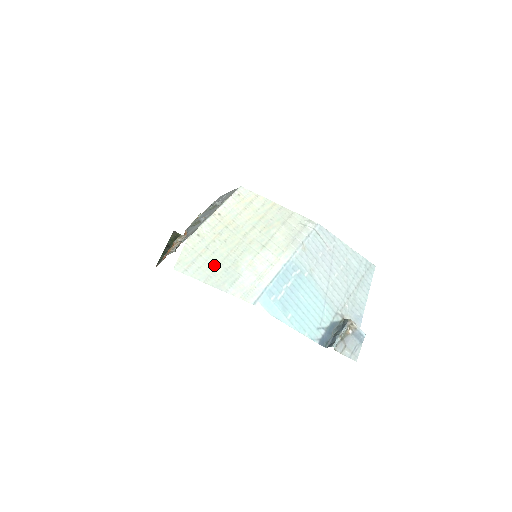
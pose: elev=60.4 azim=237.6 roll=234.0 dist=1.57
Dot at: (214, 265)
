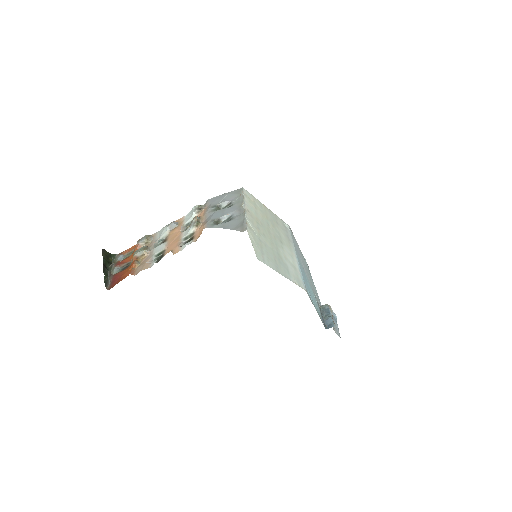
Dot at: (272, 256)
